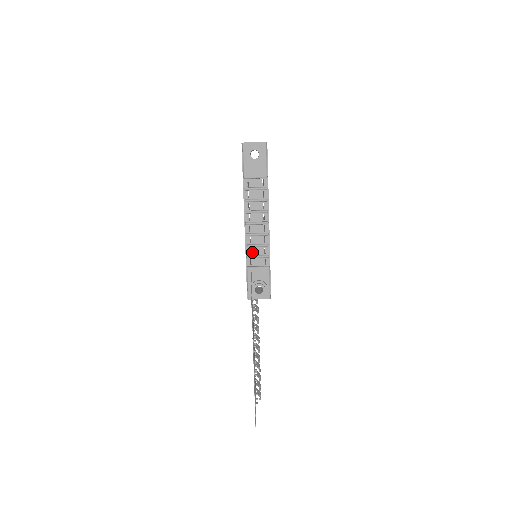
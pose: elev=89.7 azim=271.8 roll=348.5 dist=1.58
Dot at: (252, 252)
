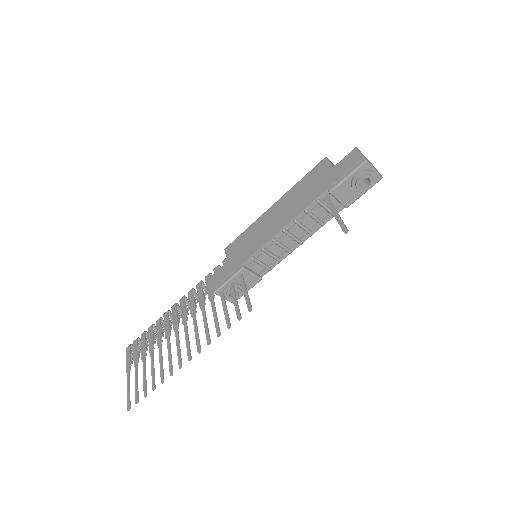
Dot at: (260, 256)
